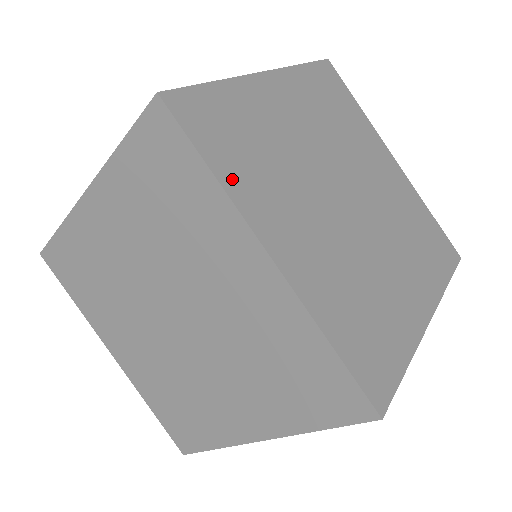
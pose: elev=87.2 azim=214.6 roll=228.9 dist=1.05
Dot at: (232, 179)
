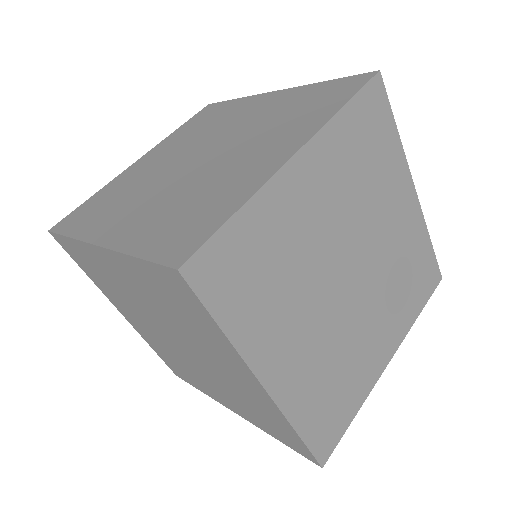
Dot at: (241, 328)
